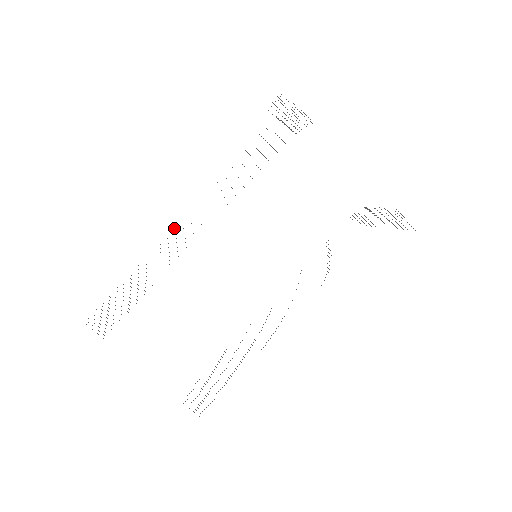
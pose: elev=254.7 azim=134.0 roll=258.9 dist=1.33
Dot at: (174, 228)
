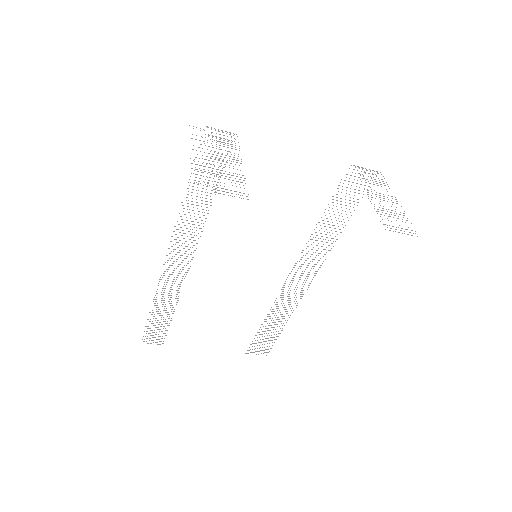
Dot at: occluded
